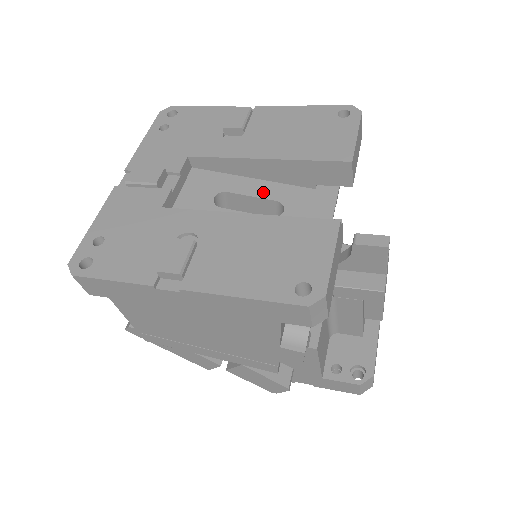
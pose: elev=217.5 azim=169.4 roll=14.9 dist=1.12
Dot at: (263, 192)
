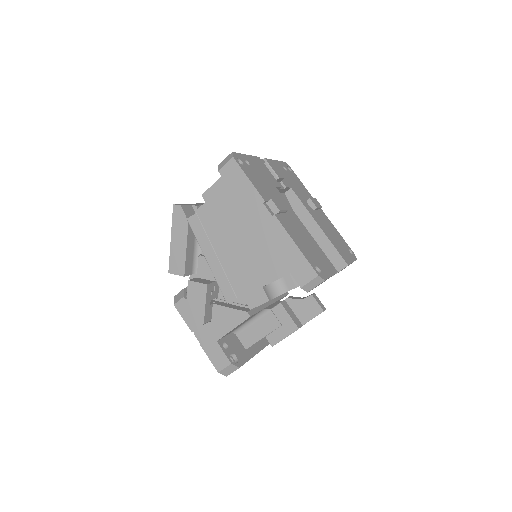
Dot at: occluded
